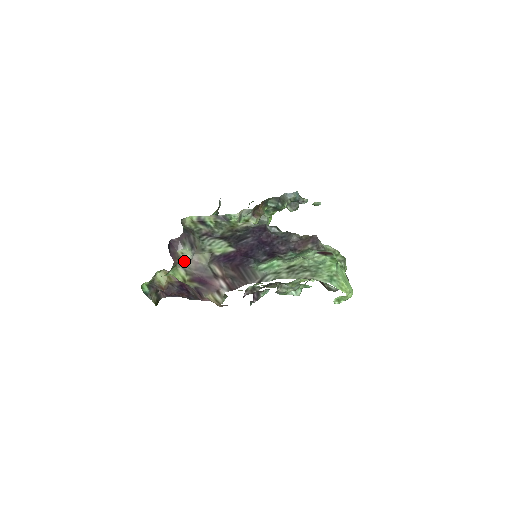
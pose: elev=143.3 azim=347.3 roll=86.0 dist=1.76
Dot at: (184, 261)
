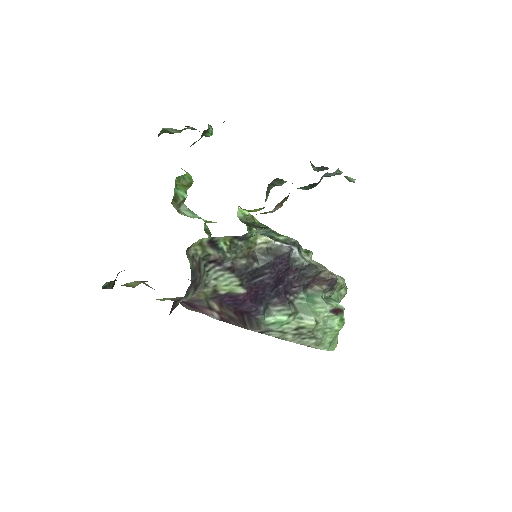
Dot at: occluded
